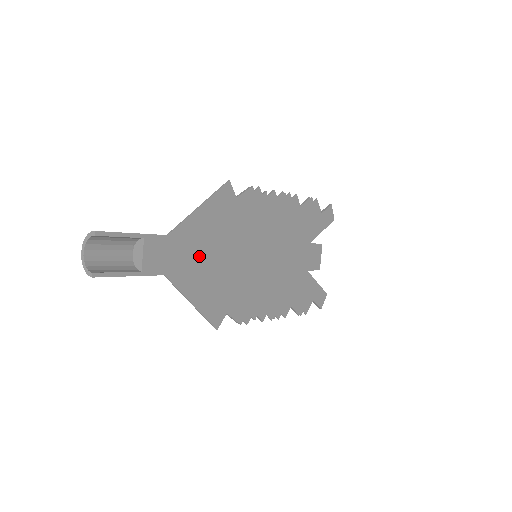
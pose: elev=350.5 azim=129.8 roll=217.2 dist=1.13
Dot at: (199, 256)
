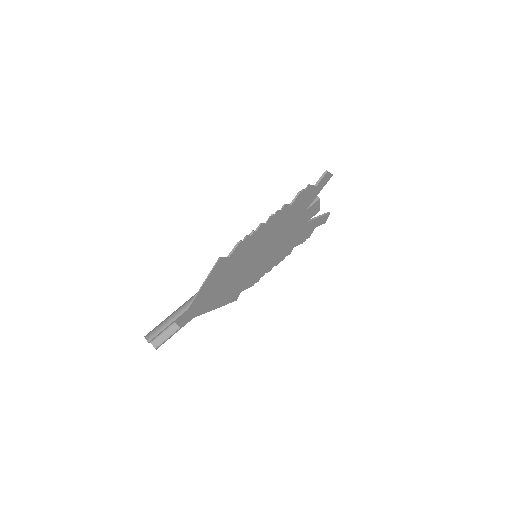
Dot at: (212, 296)
